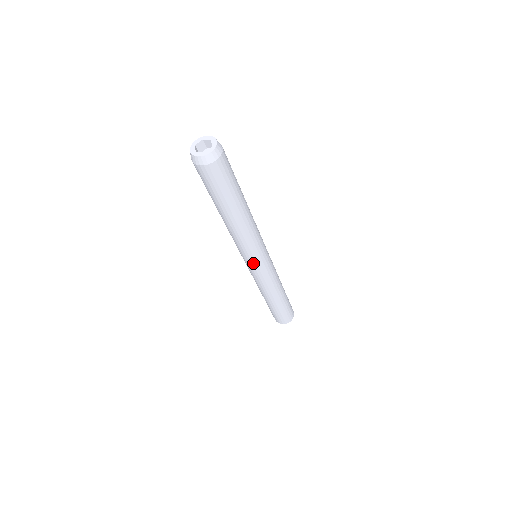
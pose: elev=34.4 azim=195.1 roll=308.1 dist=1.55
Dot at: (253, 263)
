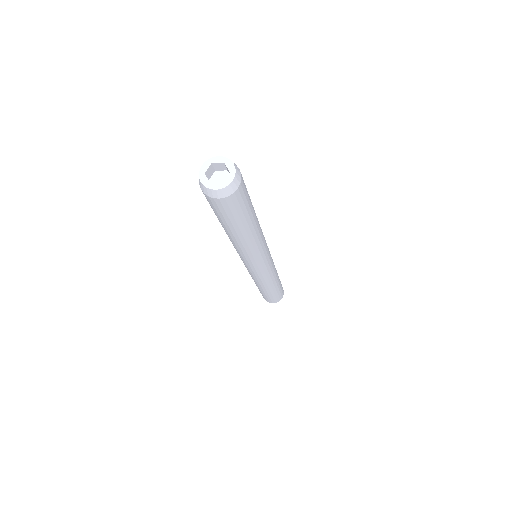
Dot at: (258, 267)
